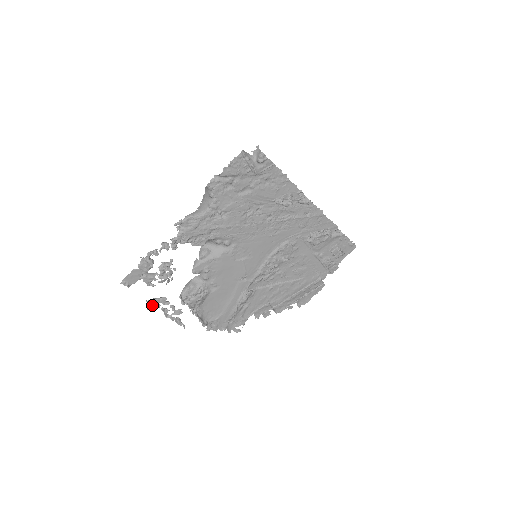
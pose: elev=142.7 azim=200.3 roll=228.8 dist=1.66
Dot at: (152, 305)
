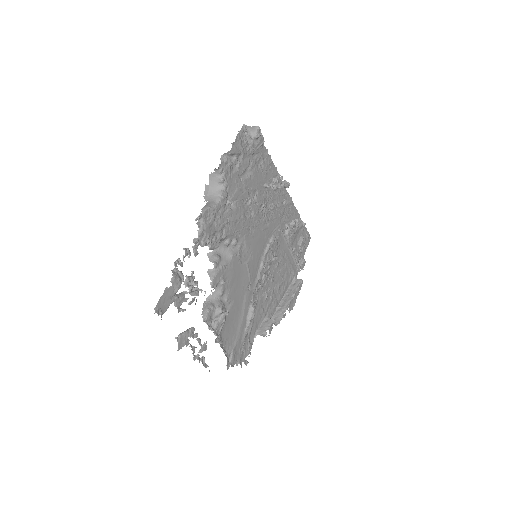
Dot at: (181, 343)
